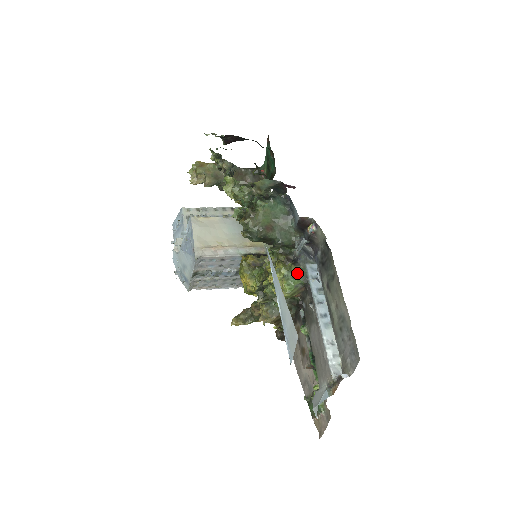
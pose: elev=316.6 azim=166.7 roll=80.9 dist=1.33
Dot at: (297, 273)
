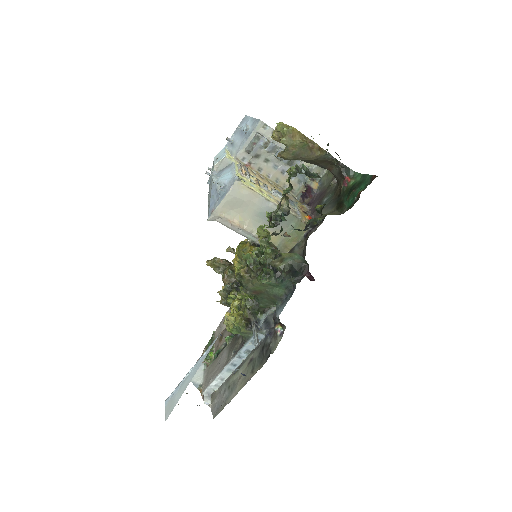
Dot at: (243, 333)
